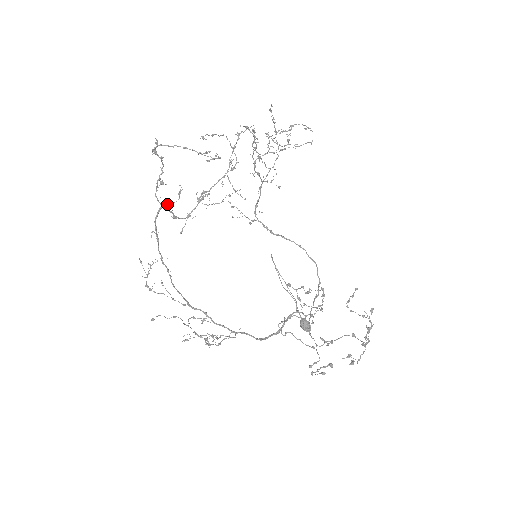
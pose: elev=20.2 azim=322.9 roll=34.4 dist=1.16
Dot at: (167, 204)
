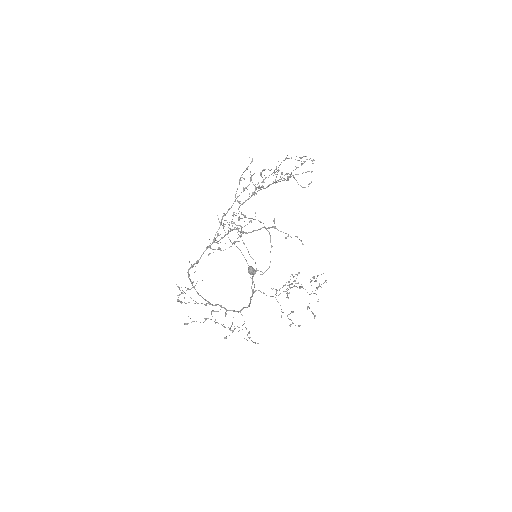
Dot at: occluded
